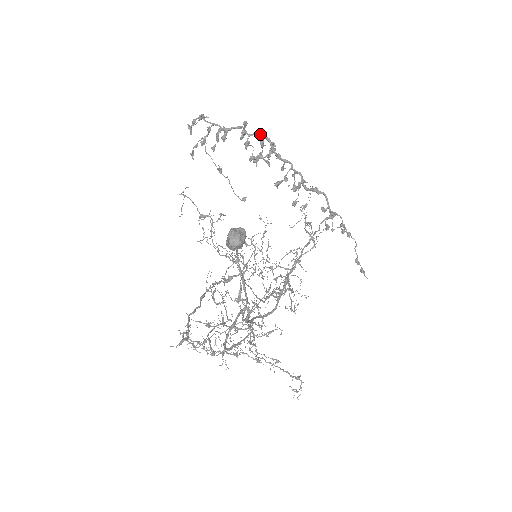
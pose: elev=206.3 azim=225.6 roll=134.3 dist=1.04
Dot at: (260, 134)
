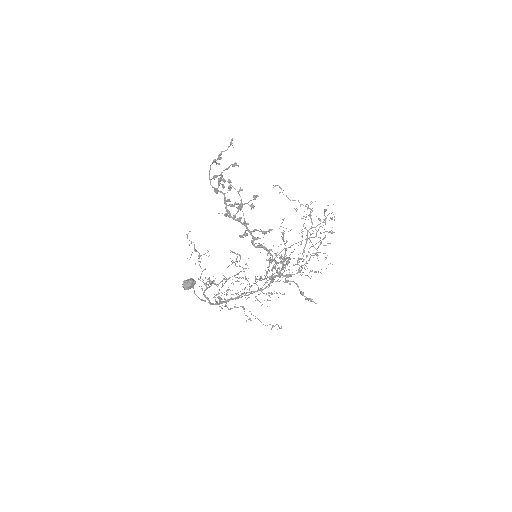
Dot at: (225, 204)
